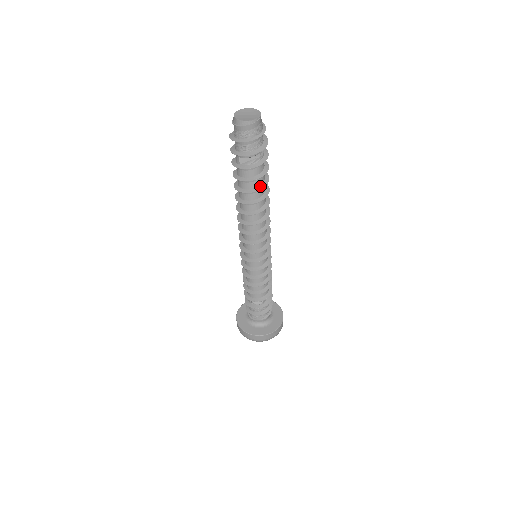
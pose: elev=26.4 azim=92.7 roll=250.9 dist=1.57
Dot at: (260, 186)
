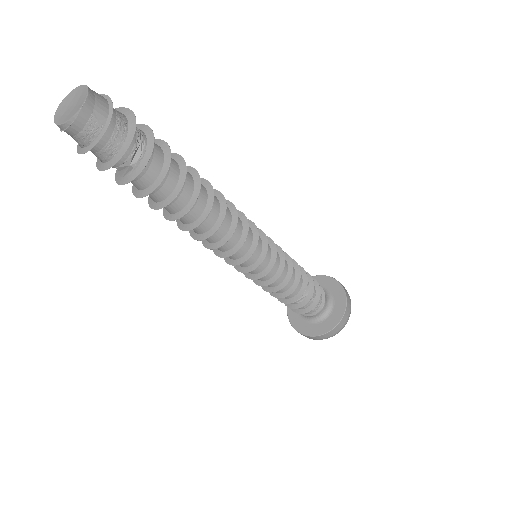
Dot at: (166, 200)
